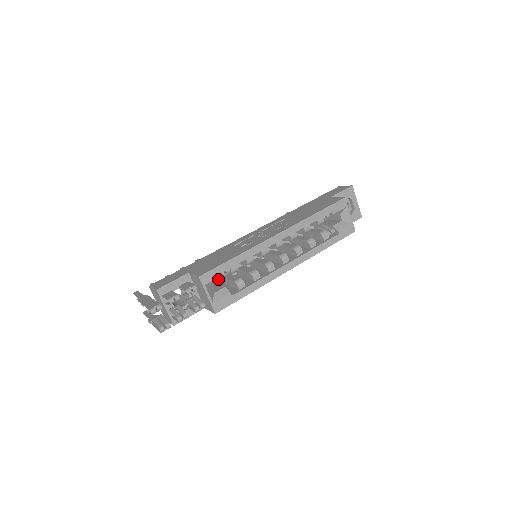
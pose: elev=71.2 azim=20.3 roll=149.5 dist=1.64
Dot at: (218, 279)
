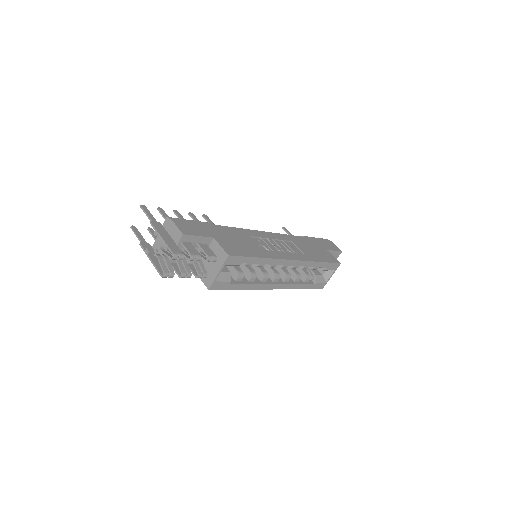
Dot at: (235, 265)
